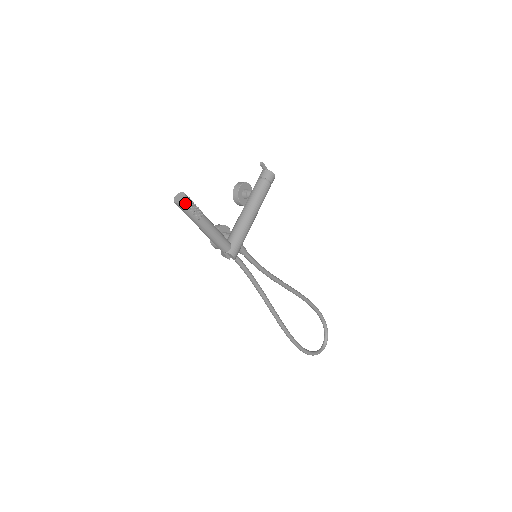
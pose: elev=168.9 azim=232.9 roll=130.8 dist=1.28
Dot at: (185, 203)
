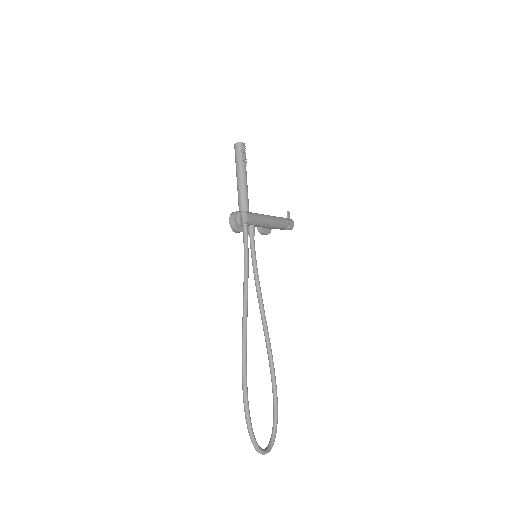
Dot at: (242, 145)
